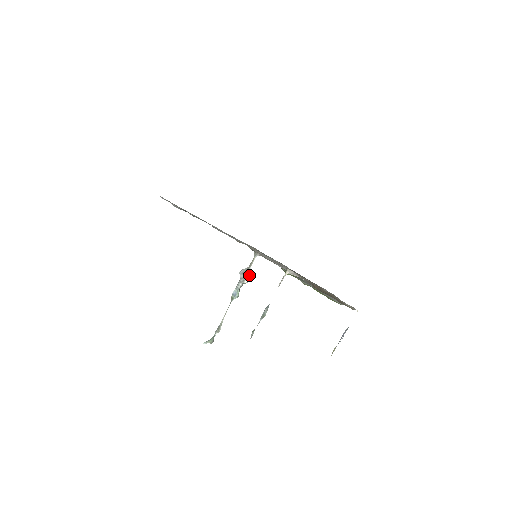
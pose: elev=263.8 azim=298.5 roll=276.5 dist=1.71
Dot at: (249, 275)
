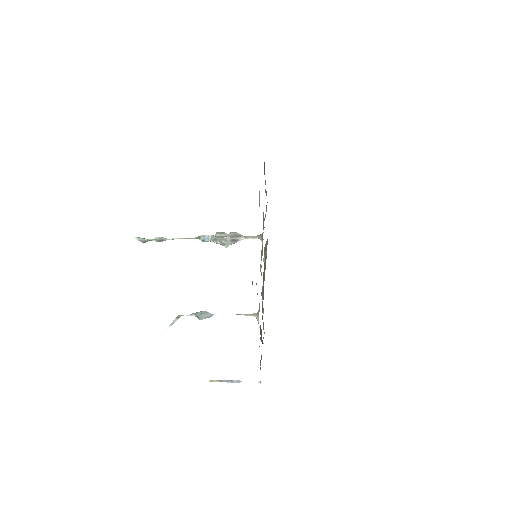
Dot at: (234, 243)
